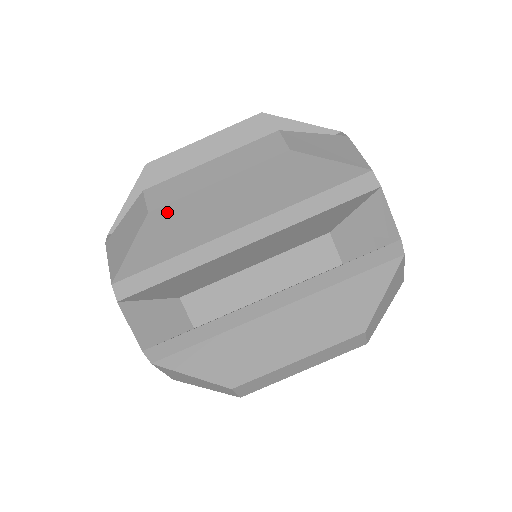
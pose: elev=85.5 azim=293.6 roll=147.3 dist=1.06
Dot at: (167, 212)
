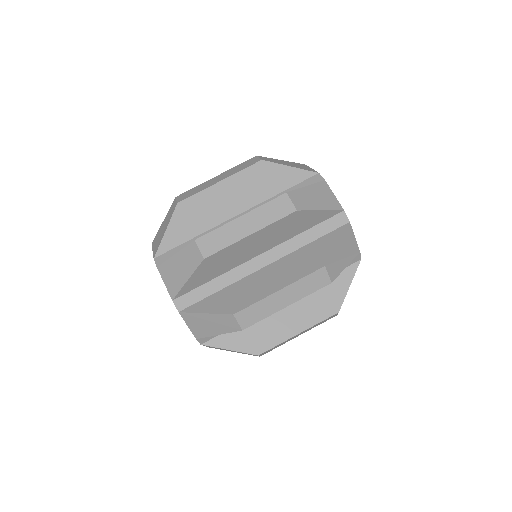
Dot at: (189, 203)
